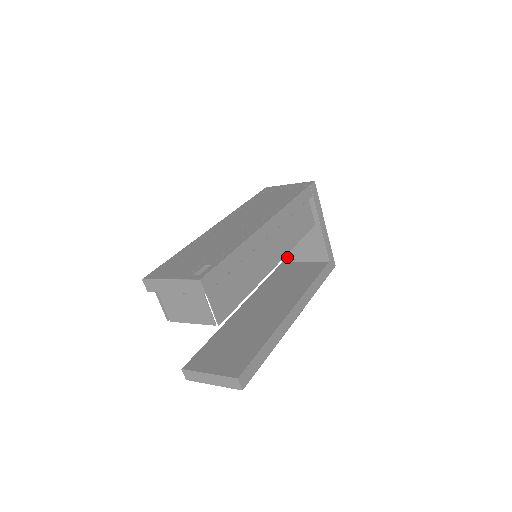
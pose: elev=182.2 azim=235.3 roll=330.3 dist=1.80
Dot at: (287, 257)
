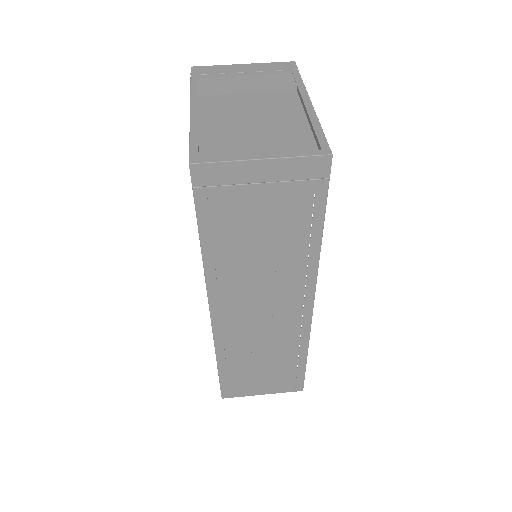
Dot at: (209, 101)
